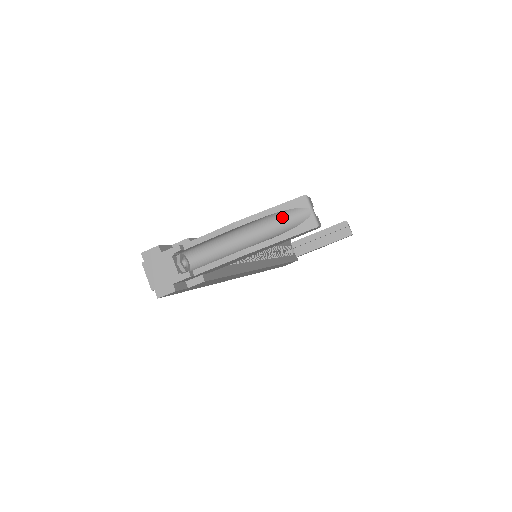
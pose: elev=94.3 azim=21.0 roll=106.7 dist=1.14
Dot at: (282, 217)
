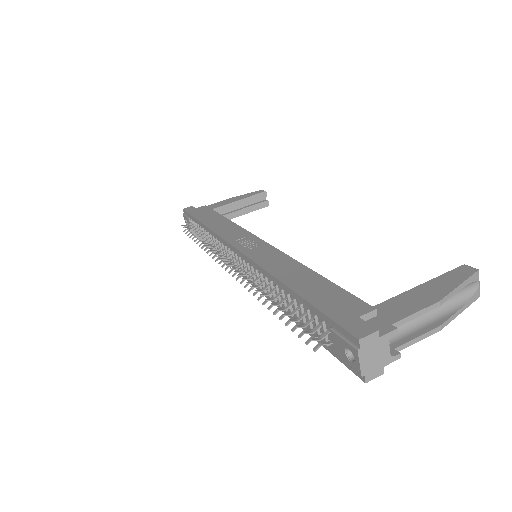
Dot at: (460, 289)
